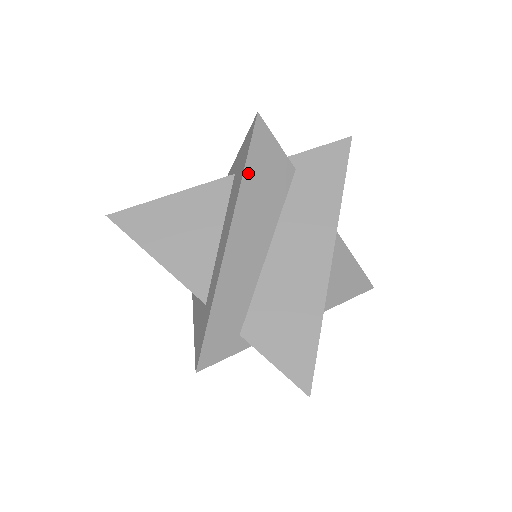
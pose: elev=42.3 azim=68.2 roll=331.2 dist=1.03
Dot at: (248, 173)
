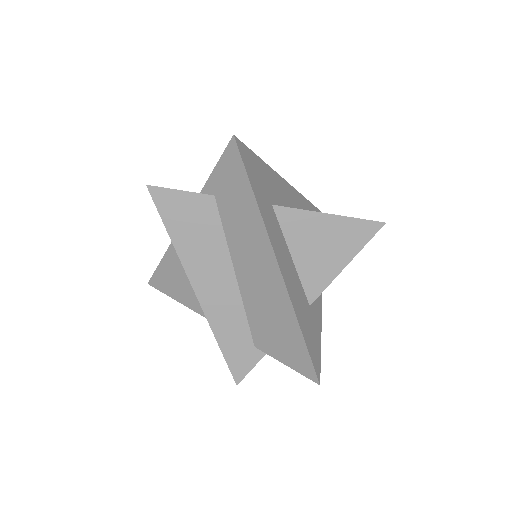
Dot at: (175, 237)
